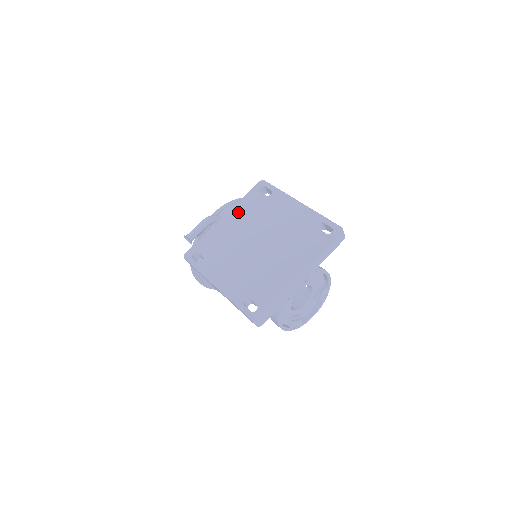
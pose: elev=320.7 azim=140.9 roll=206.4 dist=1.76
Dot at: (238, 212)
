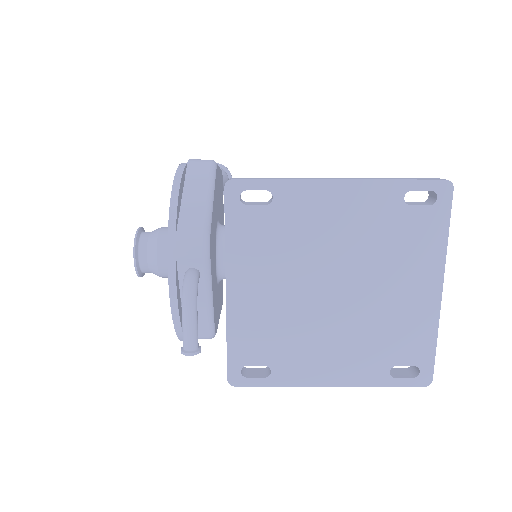
Dot at: (245, 265)
